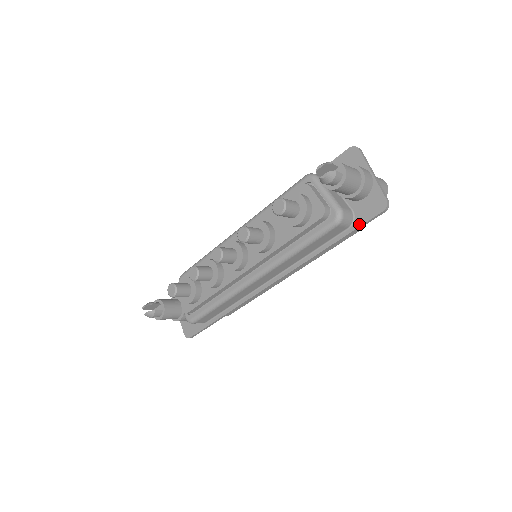
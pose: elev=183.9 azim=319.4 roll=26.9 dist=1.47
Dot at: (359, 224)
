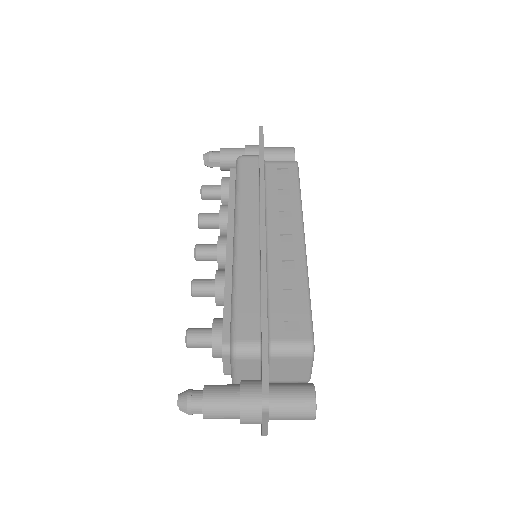
Dot at: occluded
